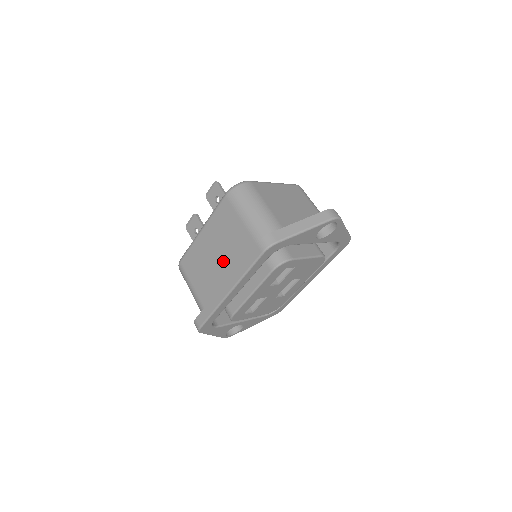
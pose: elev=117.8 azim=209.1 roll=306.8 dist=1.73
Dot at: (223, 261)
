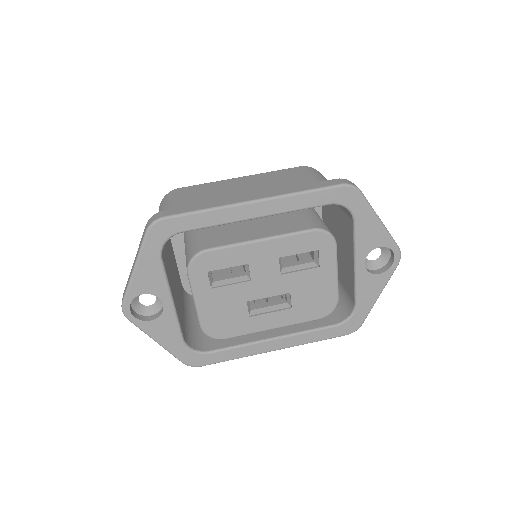
Dot at: occluded
